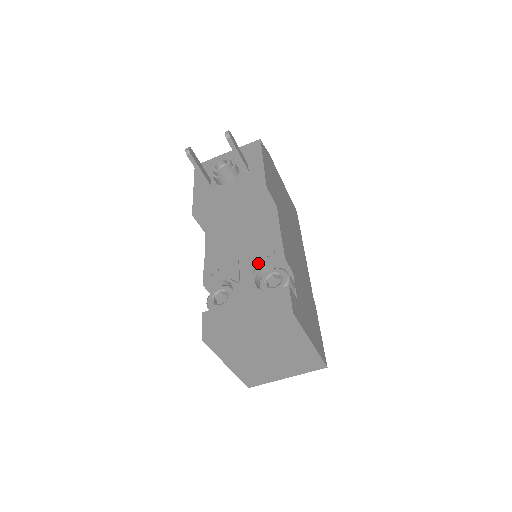
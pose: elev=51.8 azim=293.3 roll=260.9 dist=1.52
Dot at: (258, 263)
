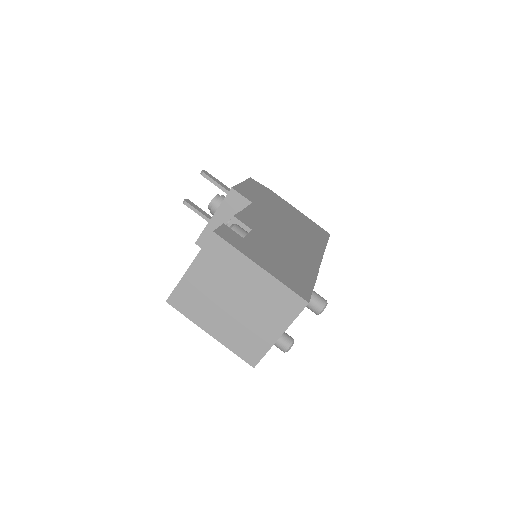
Dot at: occluded
